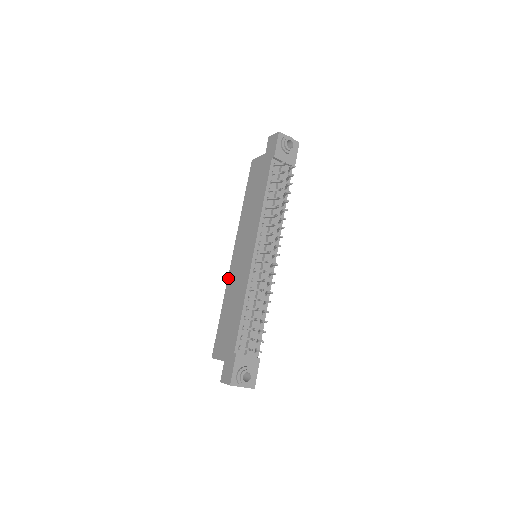
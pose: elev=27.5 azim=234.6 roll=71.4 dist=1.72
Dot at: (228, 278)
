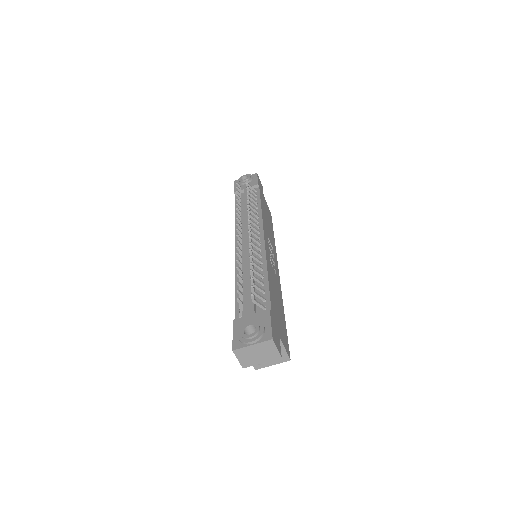
Dot at: occluded
